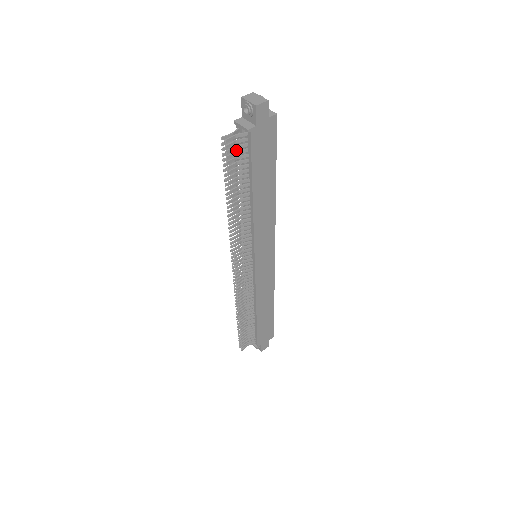
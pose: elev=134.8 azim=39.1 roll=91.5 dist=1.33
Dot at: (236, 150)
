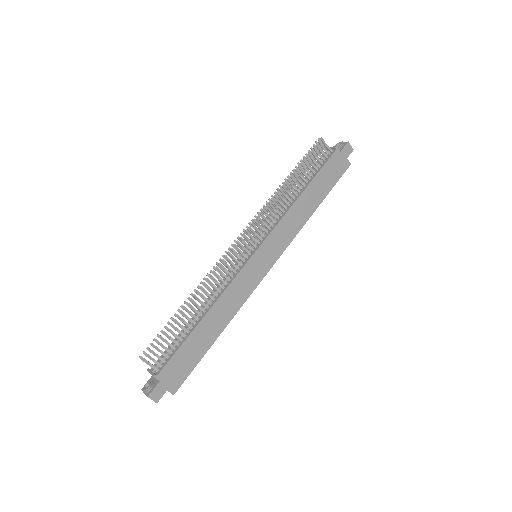
Dot at: (317, 158)
